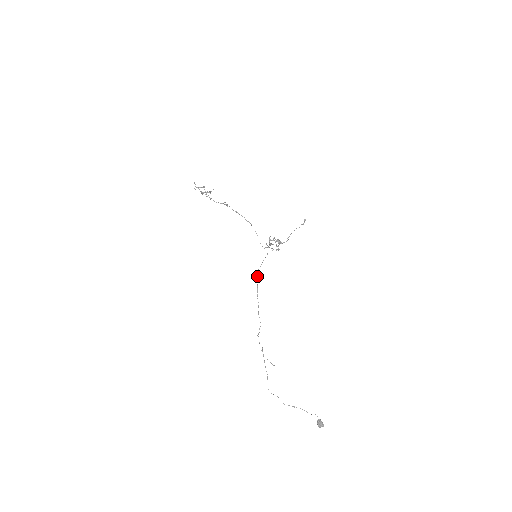
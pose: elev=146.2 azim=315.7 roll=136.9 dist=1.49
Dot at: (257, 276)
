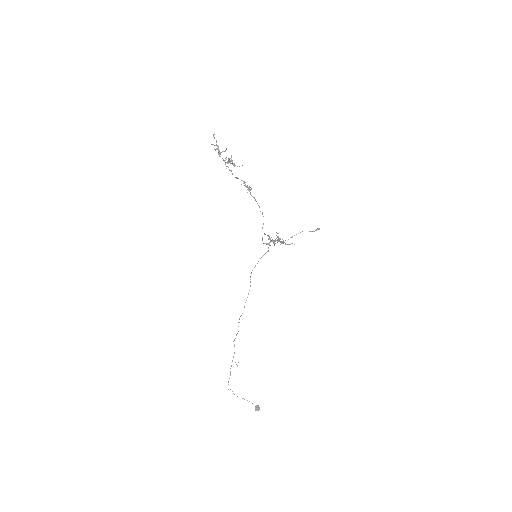
Dot at: (250, 279)
